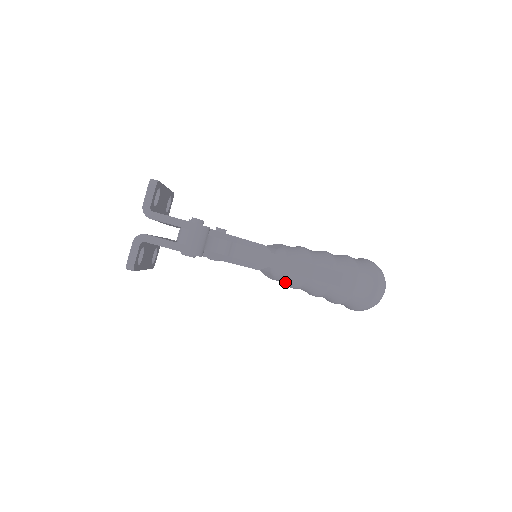
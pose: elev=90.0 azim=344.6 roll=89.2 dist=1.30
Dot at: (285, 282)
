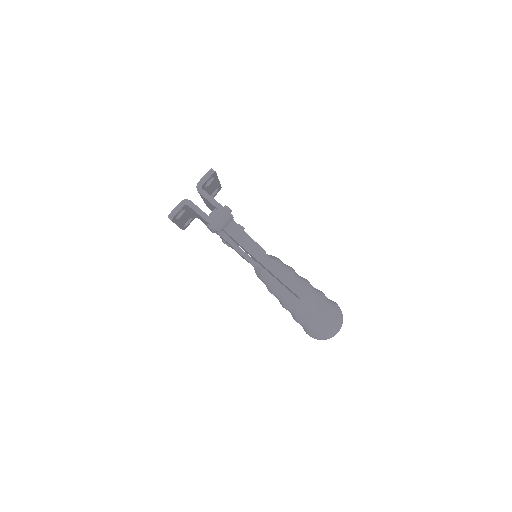
Dot at: (268, 285)
